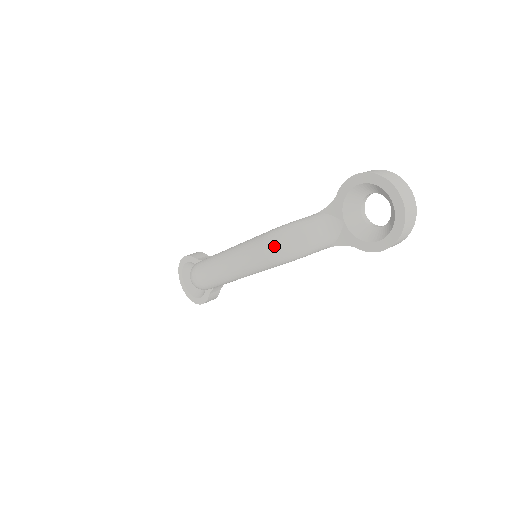
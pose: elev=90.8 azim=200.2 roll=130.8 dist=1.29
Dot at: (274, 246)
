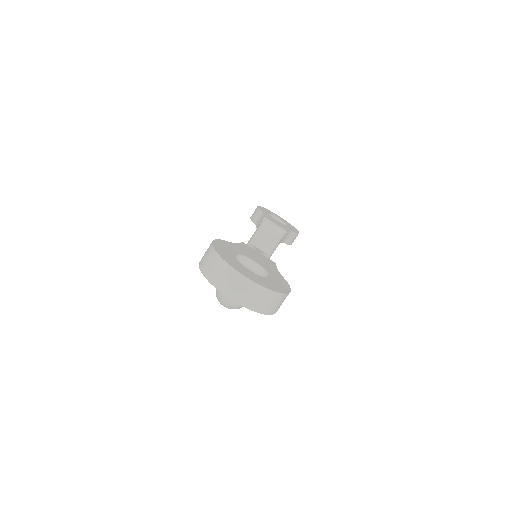
Dot at: occluded
